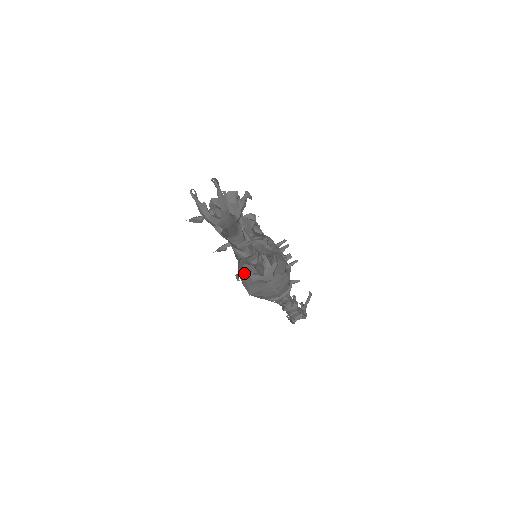
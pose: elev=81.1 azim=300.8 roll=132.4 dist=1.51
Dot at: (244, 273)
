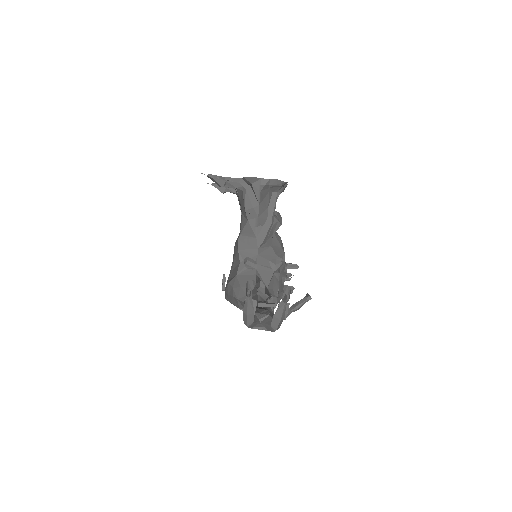
Dot at: (236, 300)
